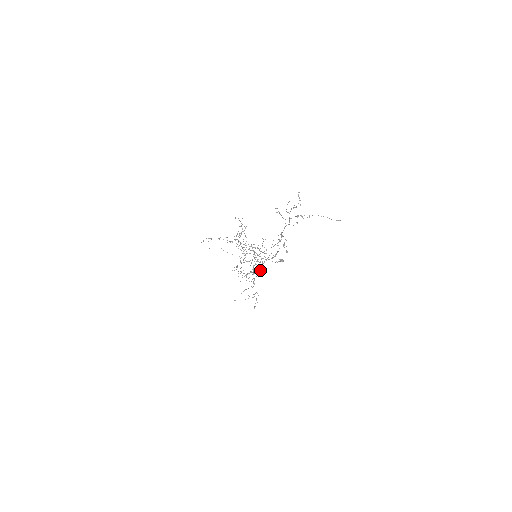
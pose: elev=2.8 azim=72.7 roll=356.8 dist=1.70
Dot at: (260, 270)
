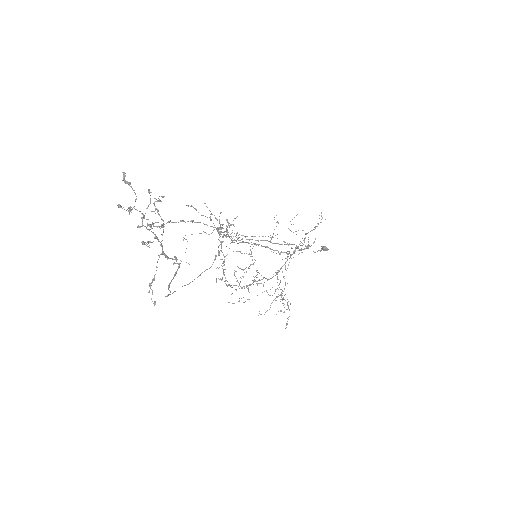
Dot at: occluded
